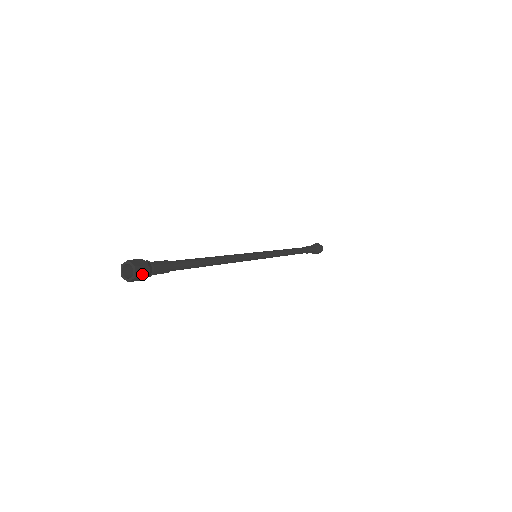
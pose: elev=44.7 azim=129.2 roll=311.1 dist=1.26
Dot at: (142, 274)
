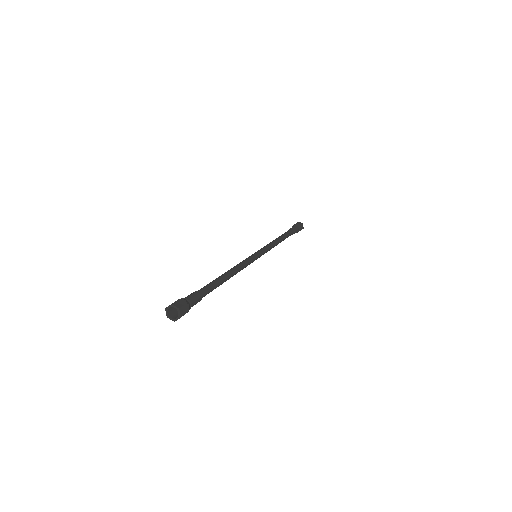
Dot at: (182, 305)
